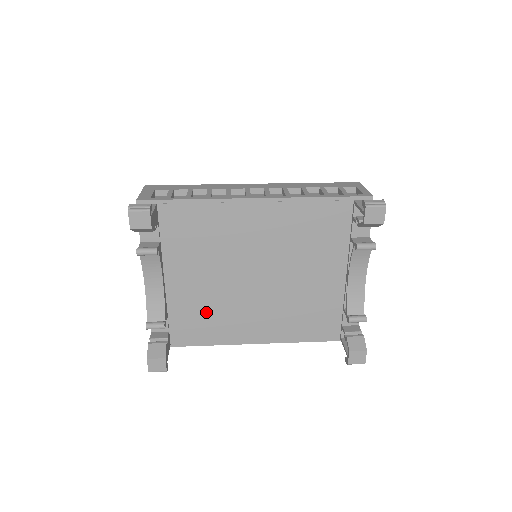
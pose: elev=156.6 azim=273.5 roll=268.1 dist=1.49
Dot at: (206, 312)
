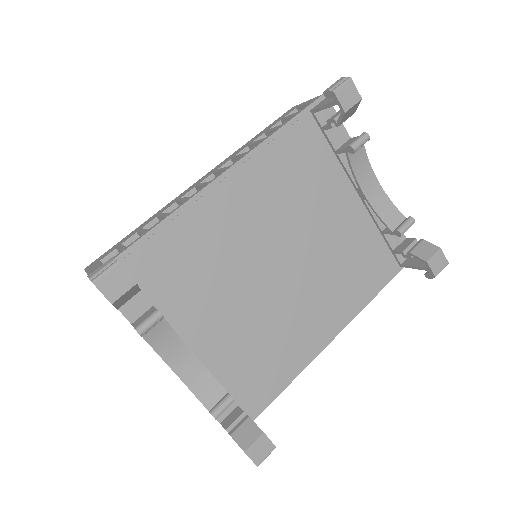
Dot at: (259, 348)
